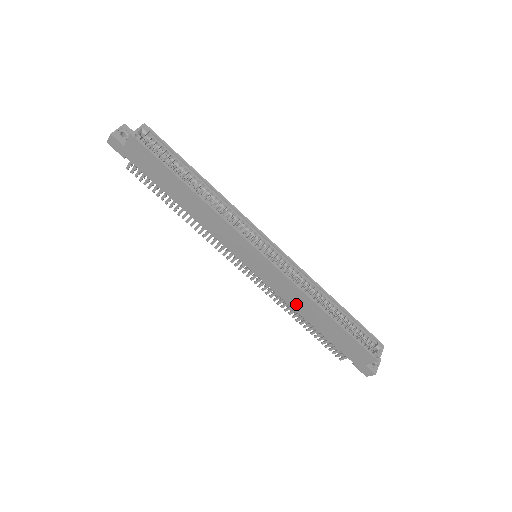
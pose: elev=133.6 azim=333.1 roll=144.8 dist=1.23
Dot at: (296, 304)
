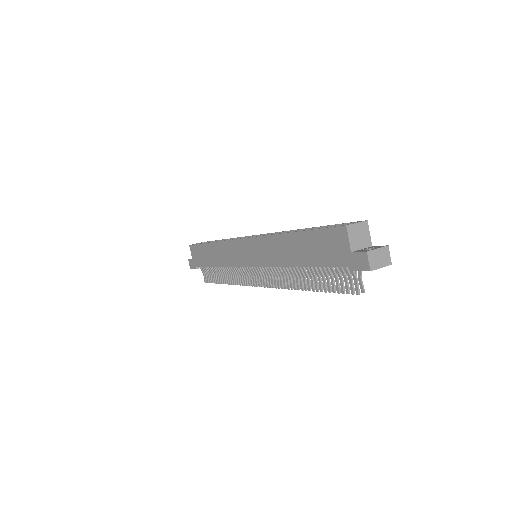
Dot at: (279, 258)
